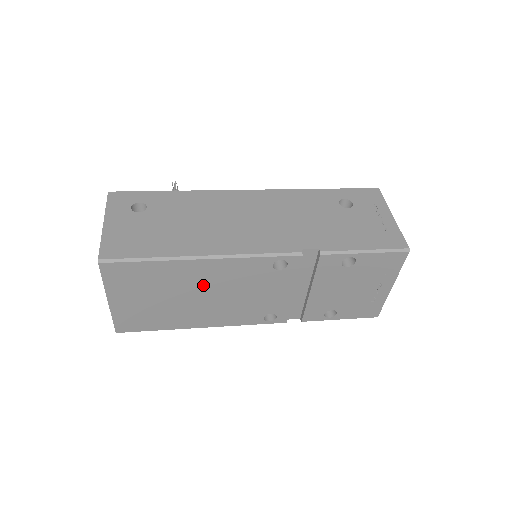
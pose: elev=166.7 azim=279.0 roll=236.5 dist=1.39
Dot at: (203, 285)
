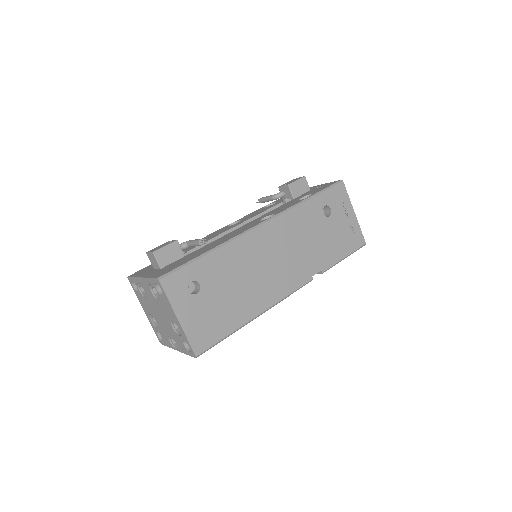
Dot at: occluded
